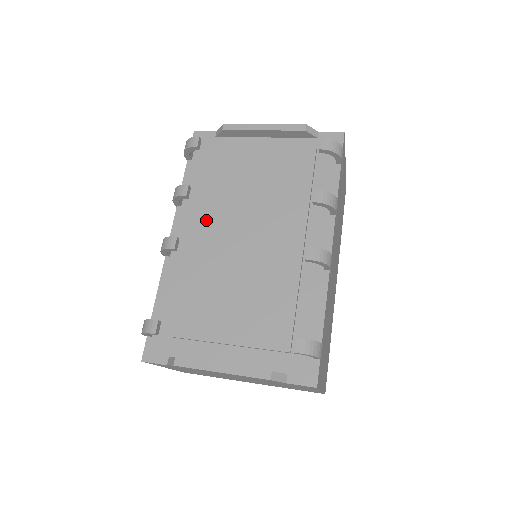
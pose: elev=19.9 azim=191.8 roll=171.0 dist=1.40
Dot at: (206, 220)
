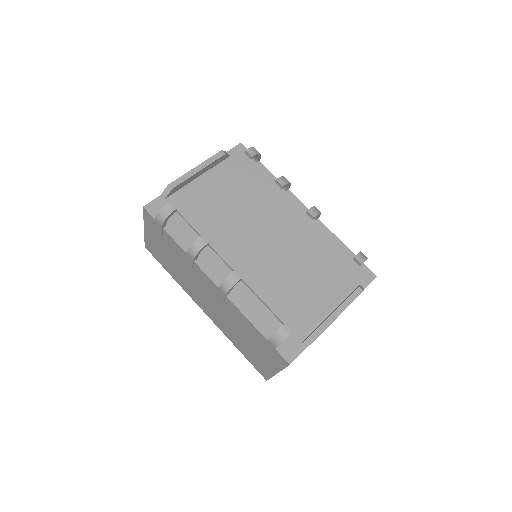
Dot at: (229, 250)
